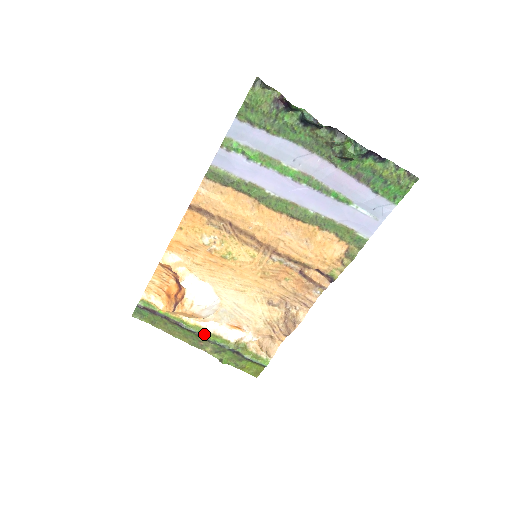
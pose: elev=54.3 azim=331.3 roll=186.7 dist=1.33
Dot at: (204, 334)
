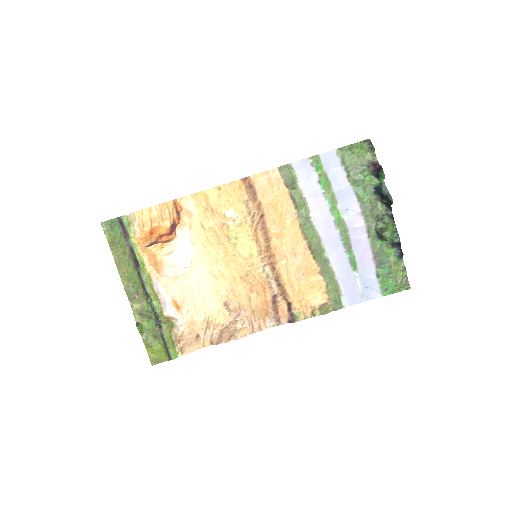
Dot at: (149, 288)
